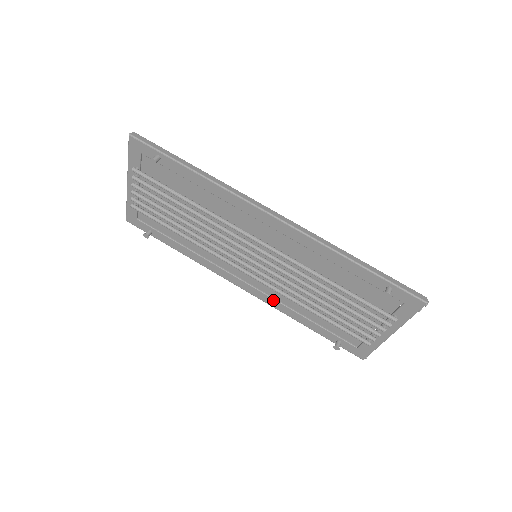
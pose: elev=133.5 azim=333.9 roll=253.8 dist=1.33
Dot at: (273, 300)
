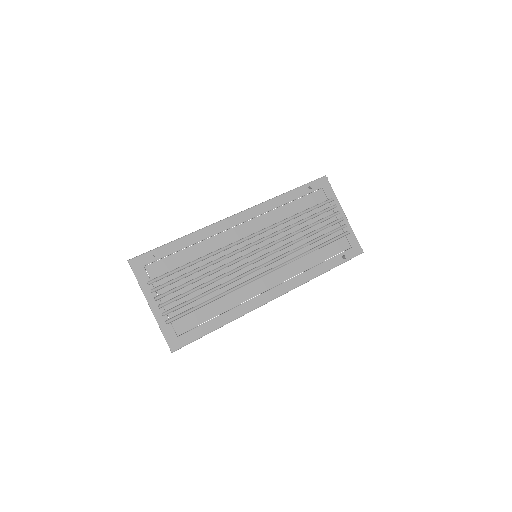
Dot at: (295, 278)
